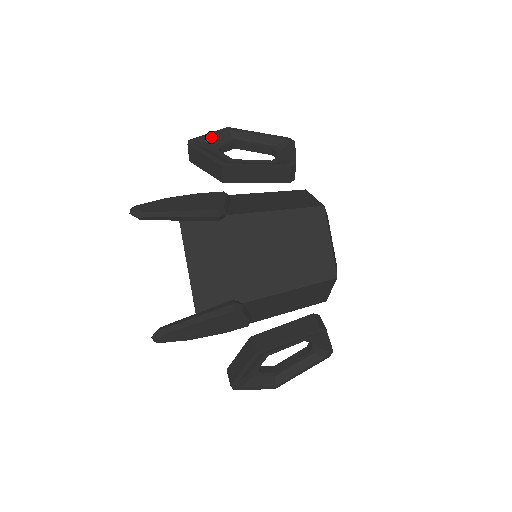
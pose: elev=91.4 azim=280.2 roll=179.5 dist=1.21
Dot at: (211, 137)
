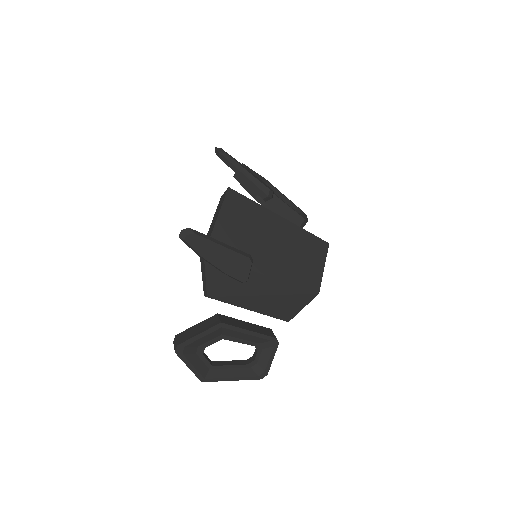
Dot at: (256, 174)
